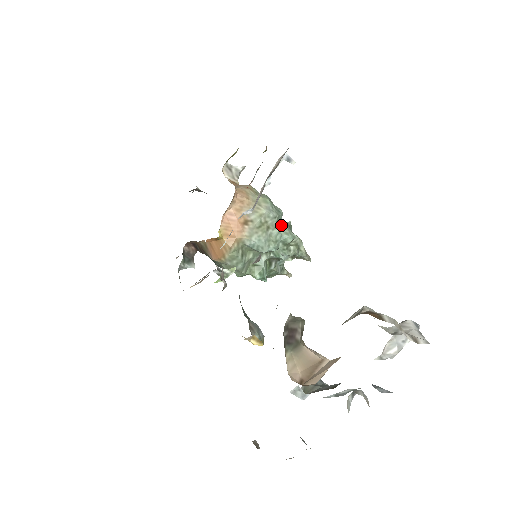
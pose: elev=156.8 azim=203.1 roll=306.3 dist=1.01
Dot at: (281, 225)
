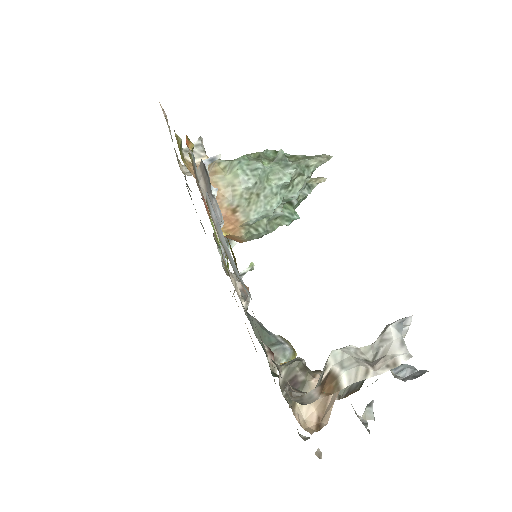
Dot at: (270, 174)
